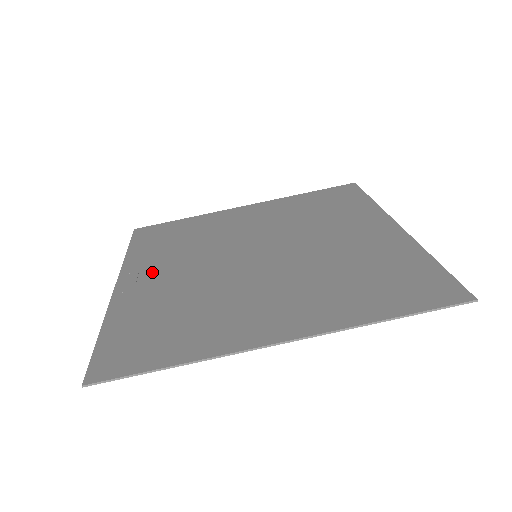
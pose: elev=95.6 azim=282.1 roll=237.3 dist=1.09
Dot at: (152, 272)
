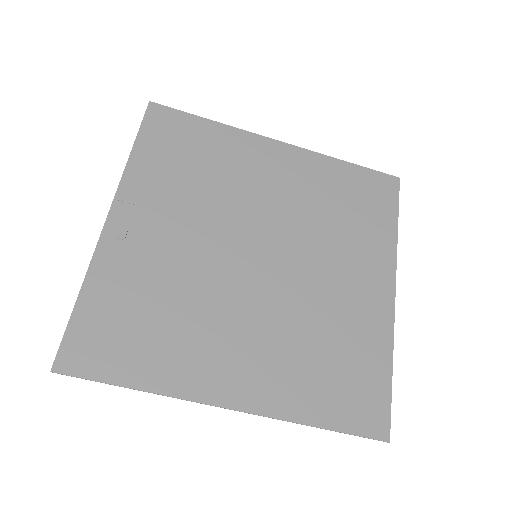
Dot at: (149, 217)
